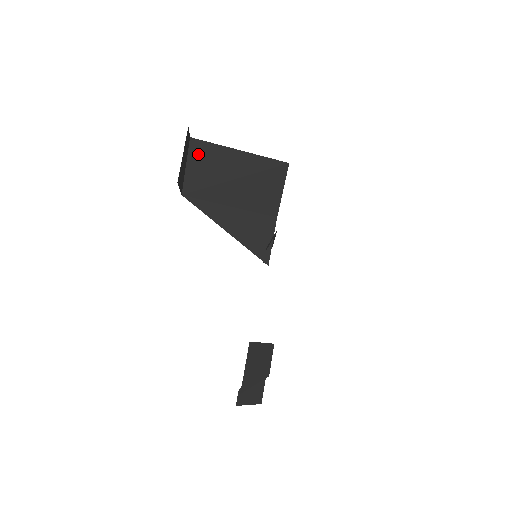
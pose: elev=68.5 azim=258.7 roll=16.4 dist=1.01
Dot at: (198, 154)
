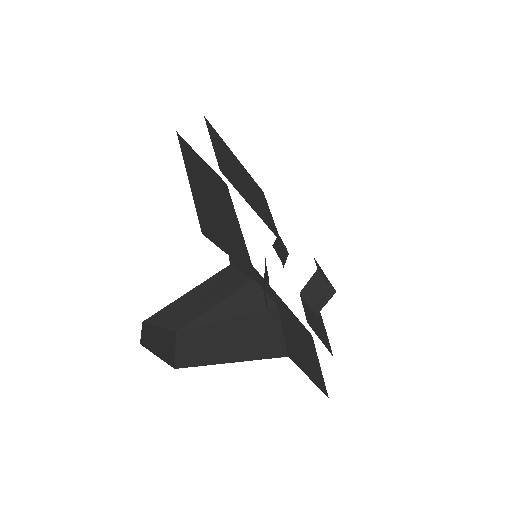
Dot at: (159, 319)
